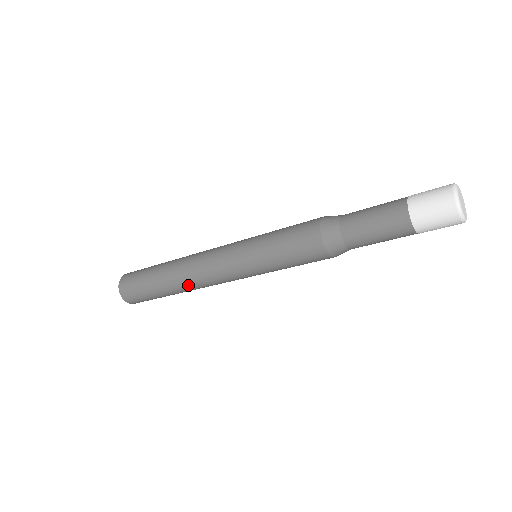
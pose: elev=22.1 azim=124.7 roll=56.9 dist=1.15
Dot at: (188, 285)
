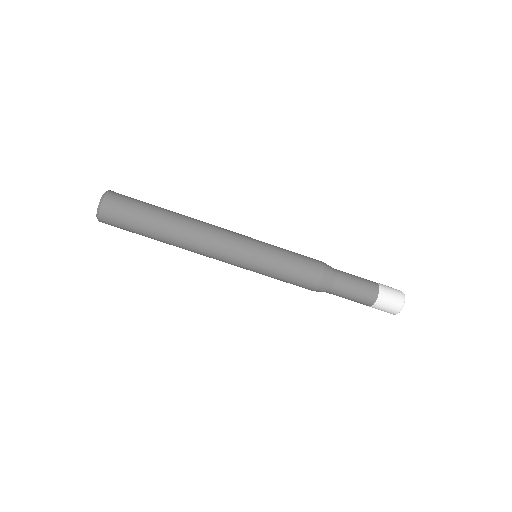
Dot at: (194, 222)
